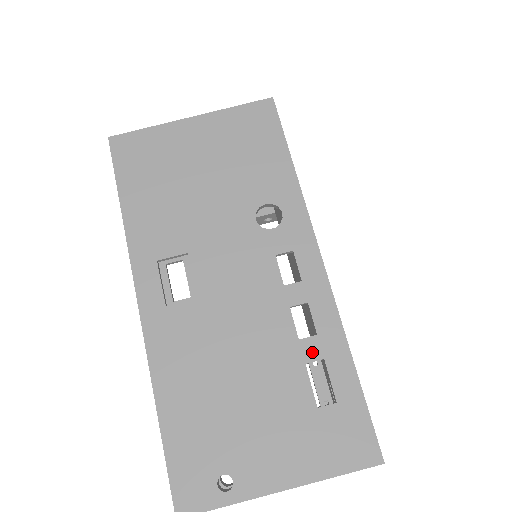
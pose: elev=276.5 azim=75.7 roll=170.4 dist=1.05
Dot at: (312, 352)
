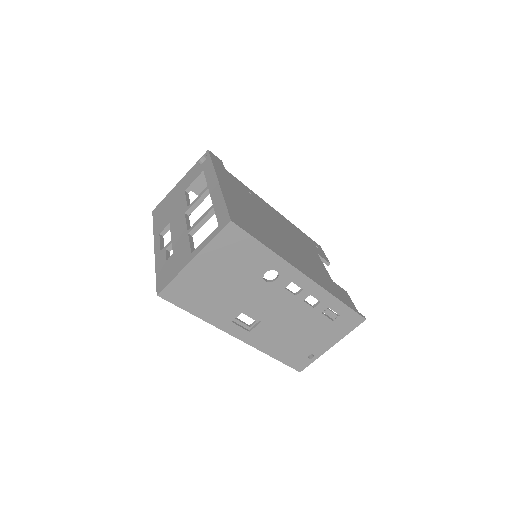
Dot at: (322, 308)
